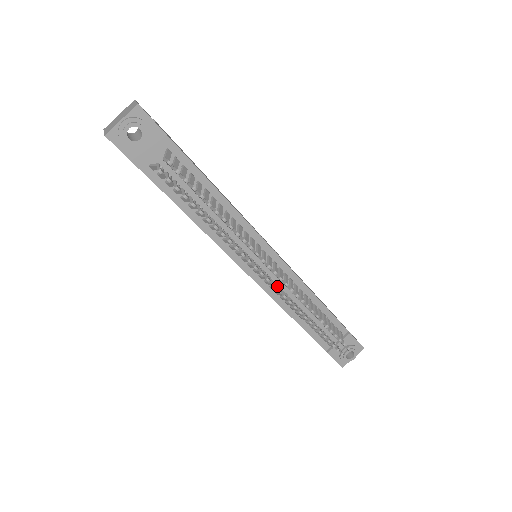
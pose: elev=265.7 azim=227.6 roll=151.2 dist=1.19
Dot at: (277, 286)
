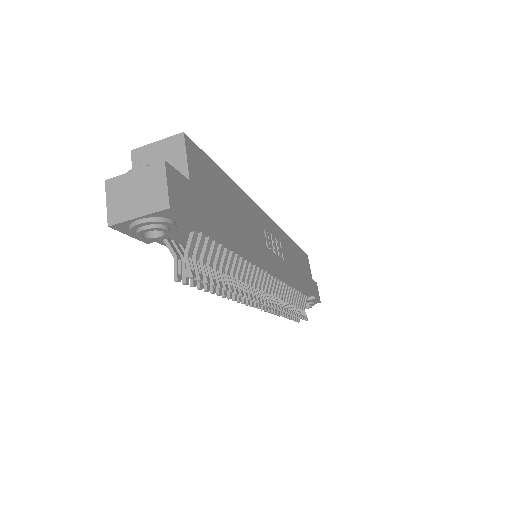
Dot at: occluded
